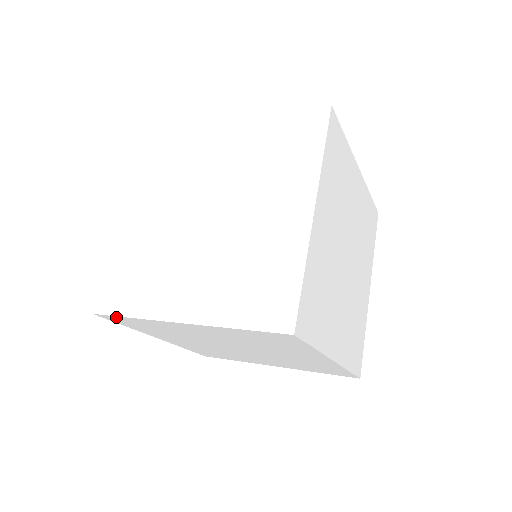
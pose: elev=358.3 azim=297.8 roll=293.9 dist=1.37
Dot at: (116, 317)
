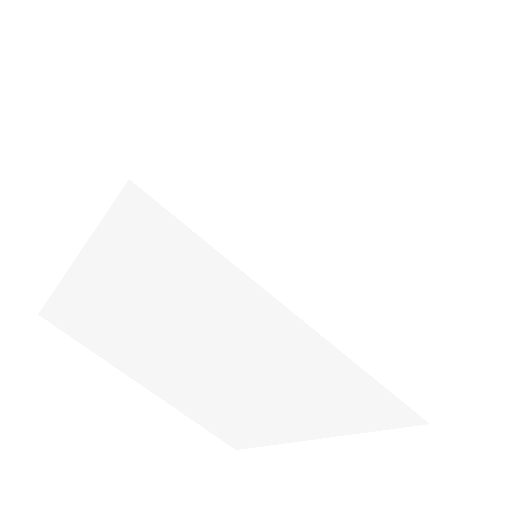
Dot at: (51, 308)
